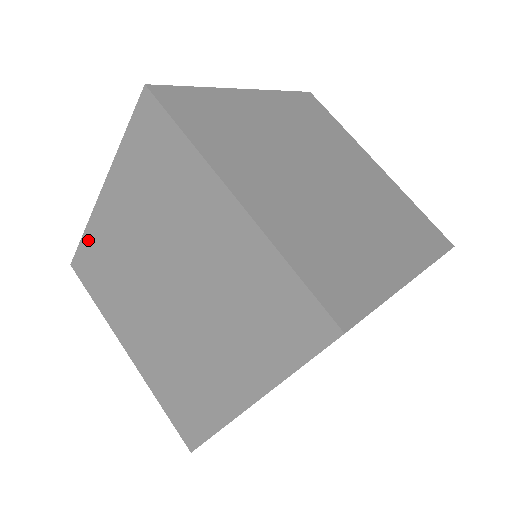
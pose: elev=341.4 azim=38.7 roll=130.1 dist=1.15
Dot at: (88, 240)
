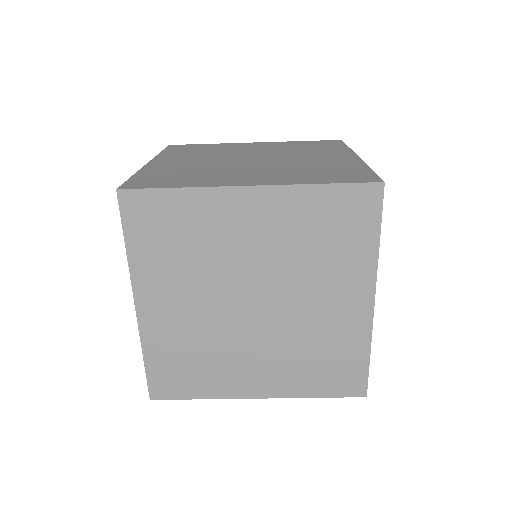
Dot at: occluded
